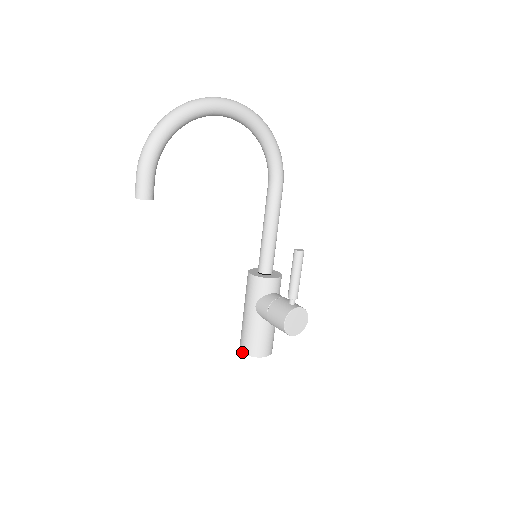
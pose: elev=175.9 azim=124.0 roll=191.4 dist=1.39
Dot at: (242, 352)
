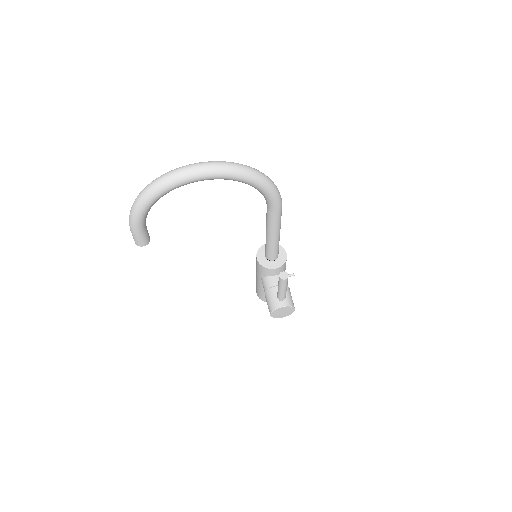
Dot at: occluded
